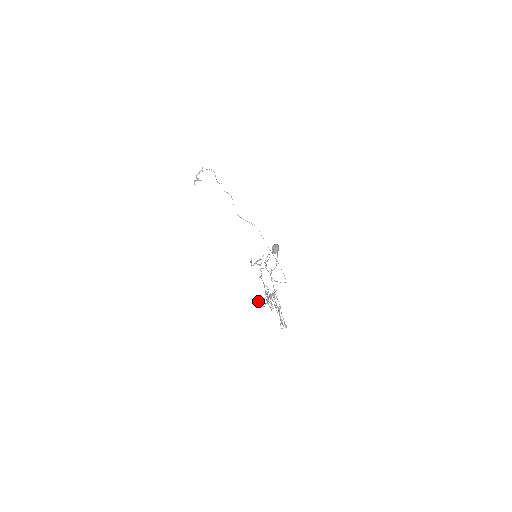
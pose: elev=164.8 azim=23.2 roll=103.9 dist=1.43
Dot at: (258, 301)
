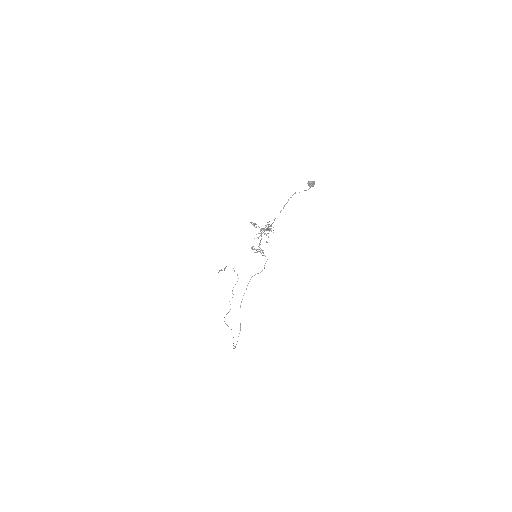
Dot at: (254, 224)
